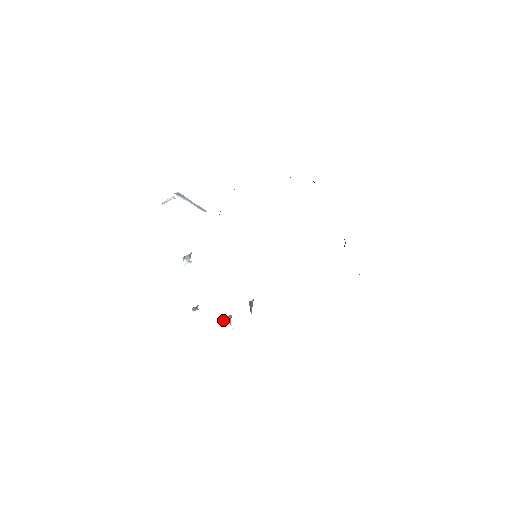
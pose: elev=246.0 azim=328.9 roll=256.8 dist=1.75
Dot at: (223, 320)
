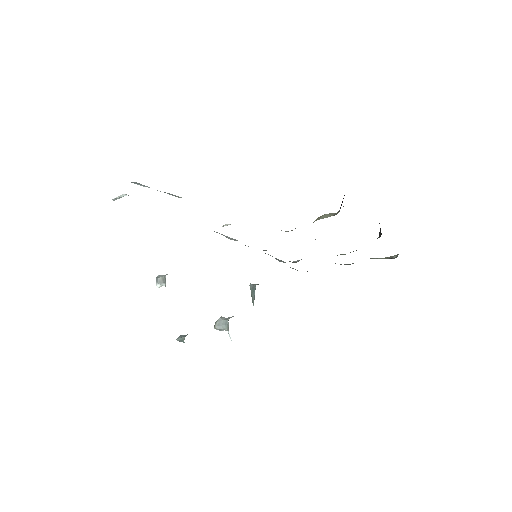
Dot at: (219, 326)
